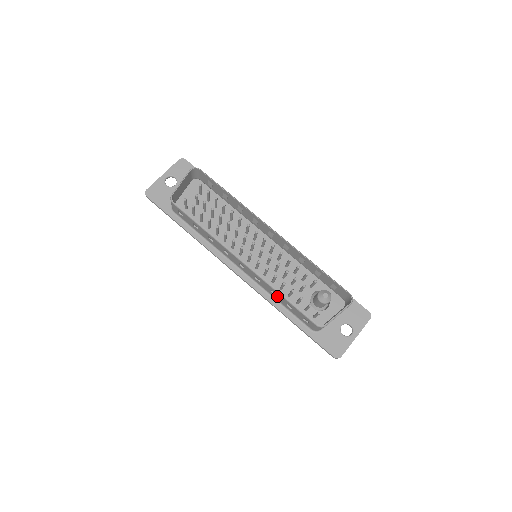
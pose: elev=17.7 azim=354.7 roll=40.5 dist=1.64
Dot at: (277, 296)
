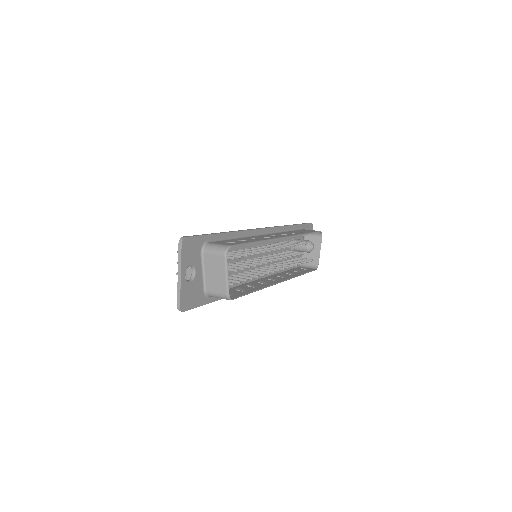
Dot at: occluded
